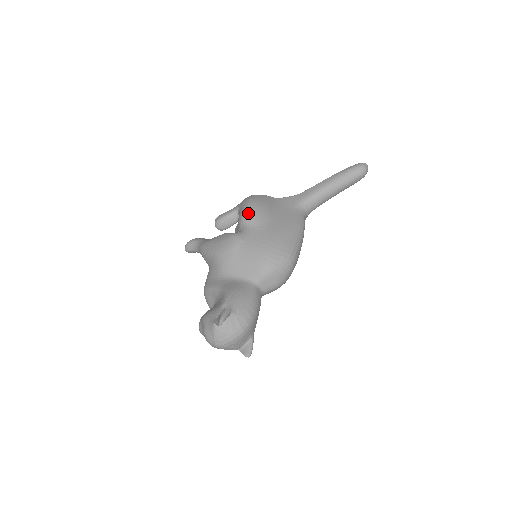
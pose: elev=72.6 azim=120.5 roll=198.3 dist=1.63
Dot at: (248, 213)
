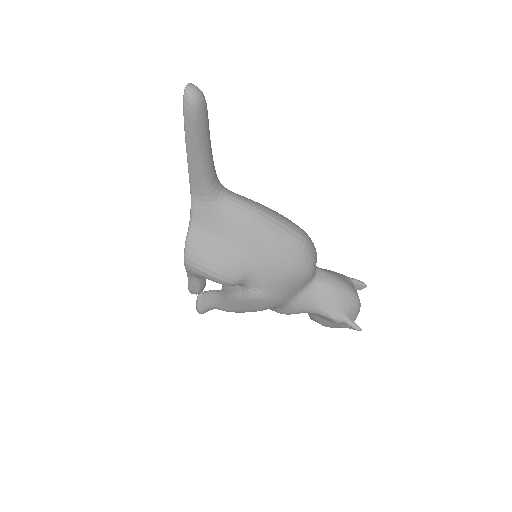
Dot at: (229, 281)
